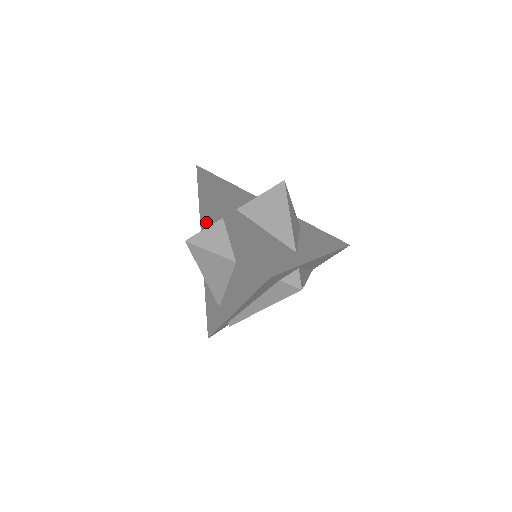
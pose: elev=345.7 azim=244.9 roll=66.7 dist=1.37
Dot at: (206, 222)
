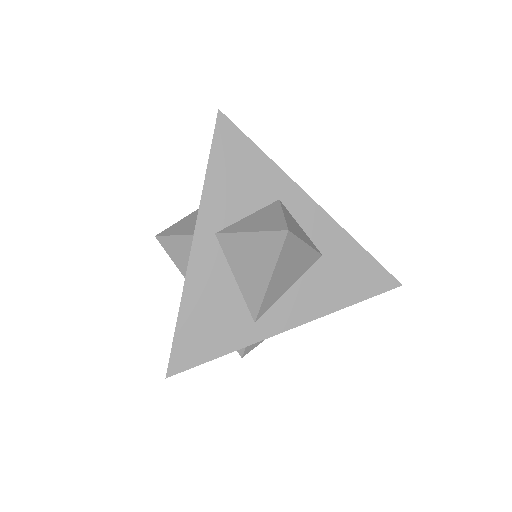
Dot at: occluded
